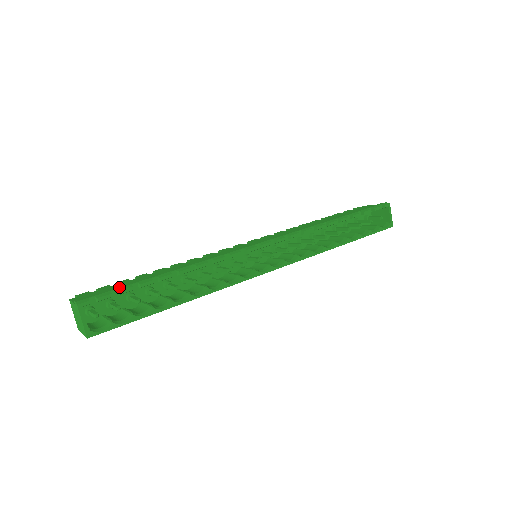
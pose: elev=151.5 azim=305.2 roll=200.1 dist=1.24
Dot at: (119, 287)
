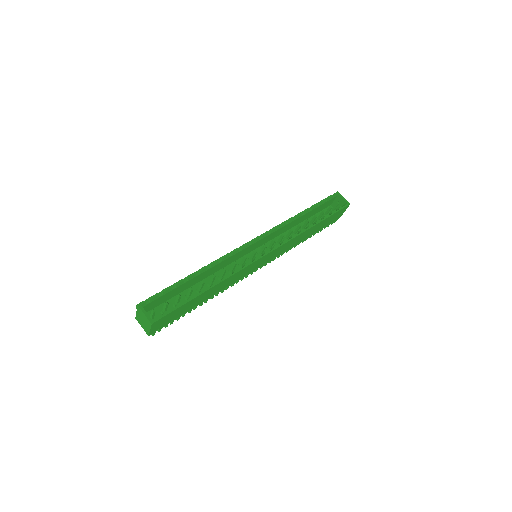
Dot at: (162, 291)
